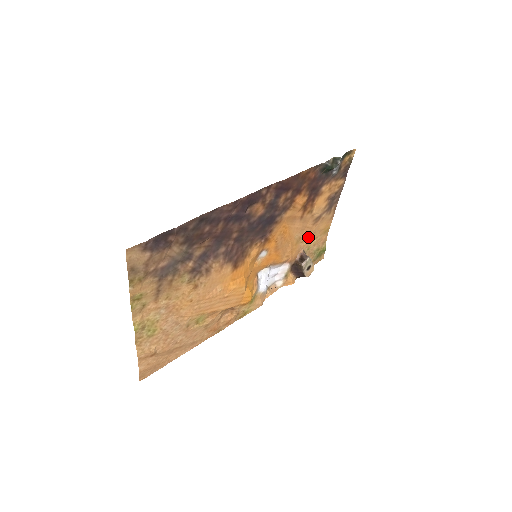
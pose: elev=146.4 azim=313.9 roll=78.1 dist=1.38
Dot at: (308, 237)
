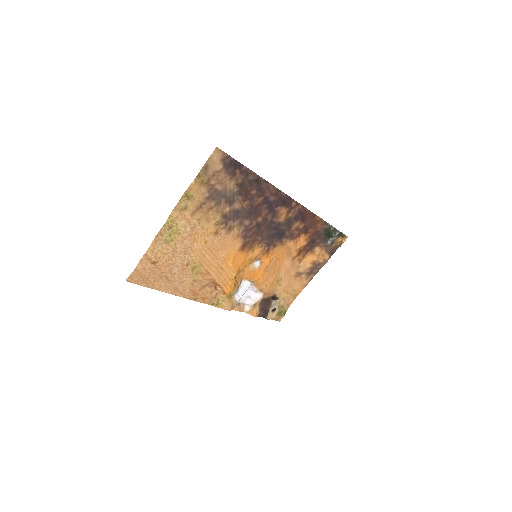
Dot at: (285, 285)
